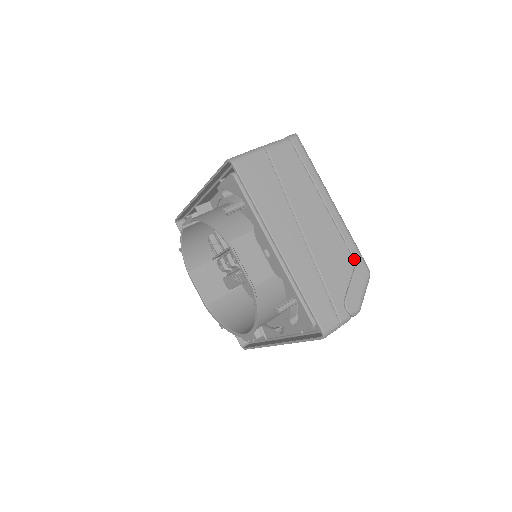
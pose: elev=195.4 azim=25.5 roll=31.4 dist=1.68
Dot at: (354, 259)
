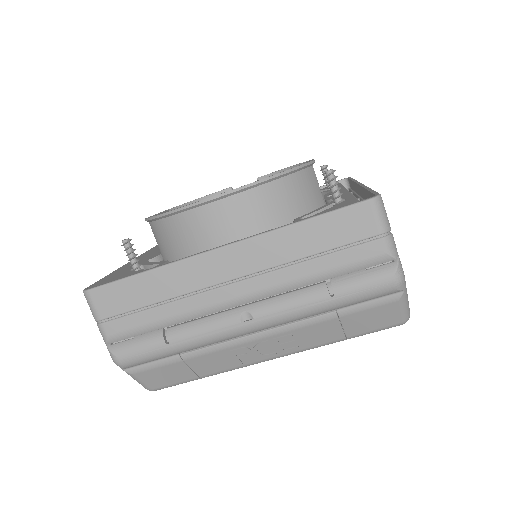
Dot at: occluded
